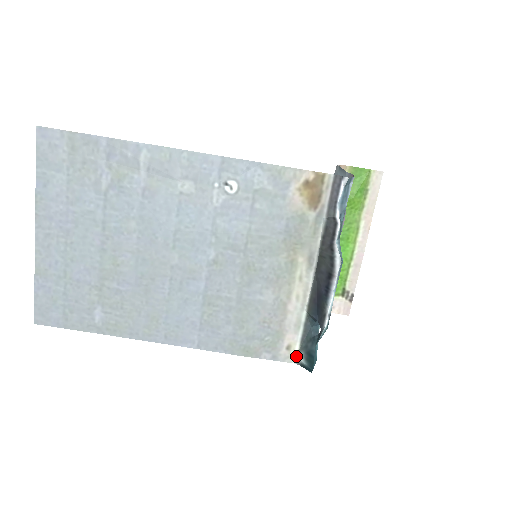
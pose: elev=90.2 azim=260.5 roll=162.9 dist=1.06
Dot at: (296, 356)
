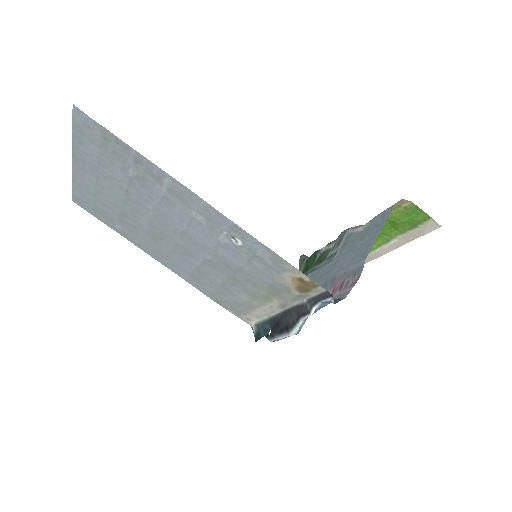
Dot at: (252, 325)
